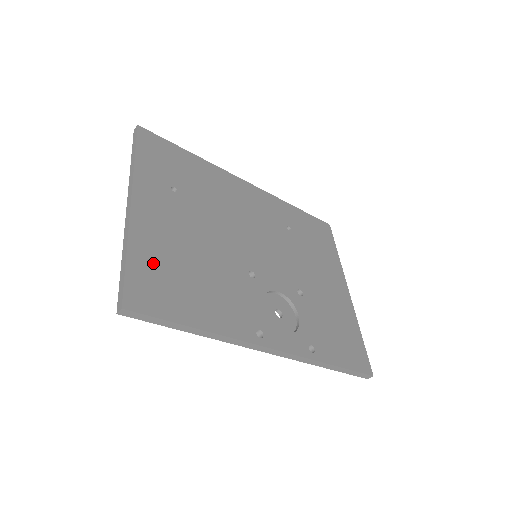
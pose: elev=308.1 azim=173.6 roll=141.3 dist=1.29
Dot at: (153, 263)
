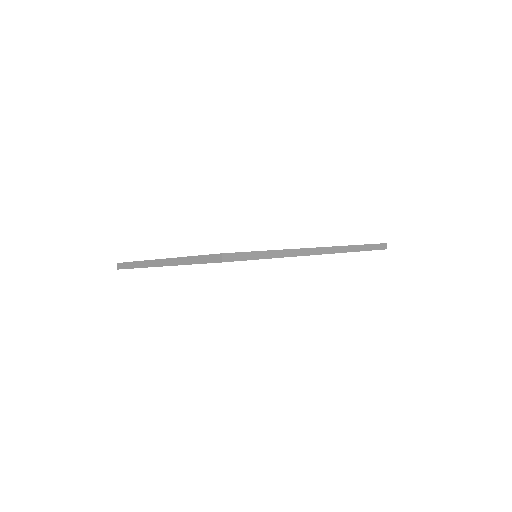
Dot at: occluded
